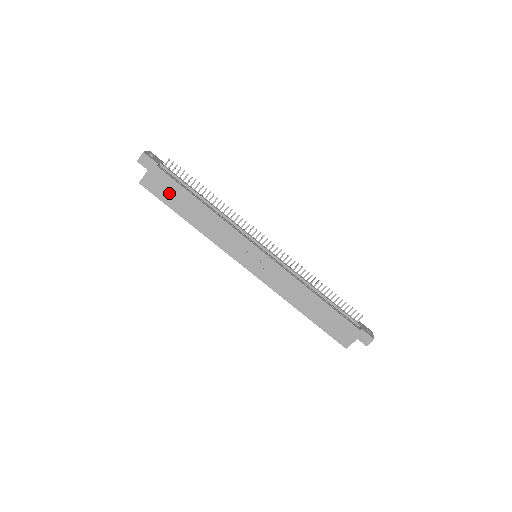
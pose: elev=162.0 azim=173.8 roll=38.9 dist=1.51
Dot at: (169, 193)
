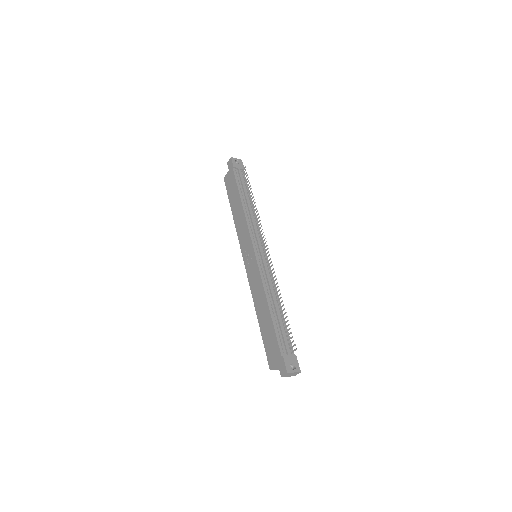
Dot at: (232, 189)
